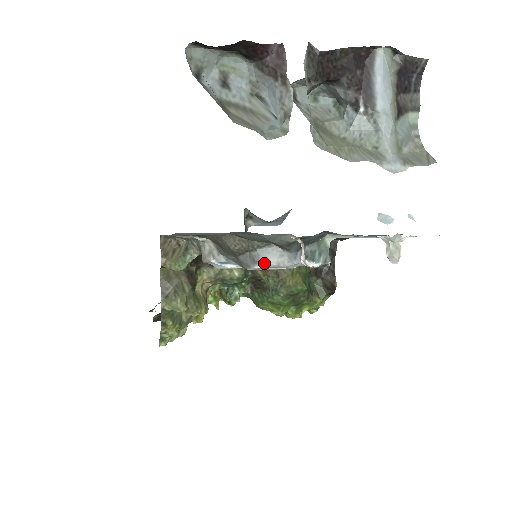
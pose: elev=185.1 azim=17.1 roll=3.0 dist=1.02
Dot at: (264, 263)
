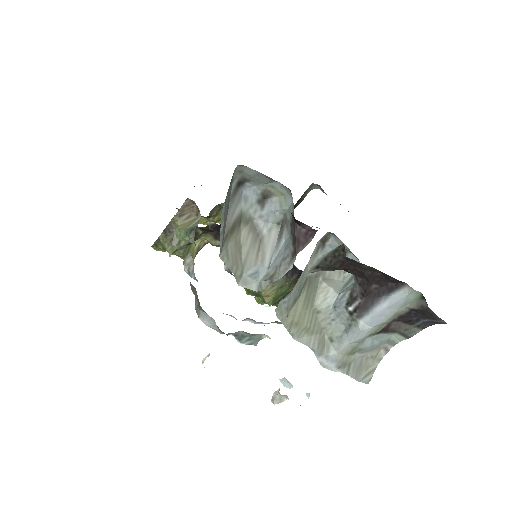
Dot at: (200, 319)
